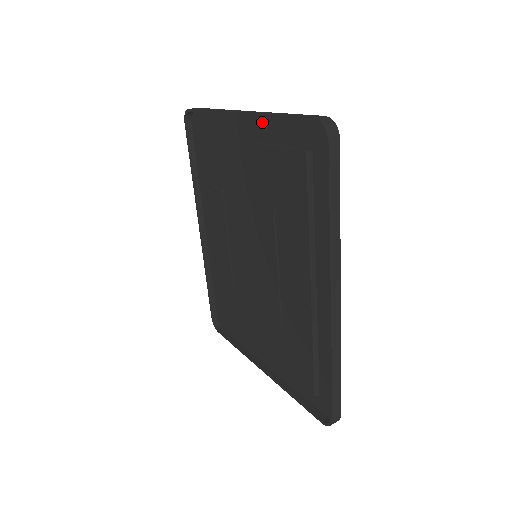
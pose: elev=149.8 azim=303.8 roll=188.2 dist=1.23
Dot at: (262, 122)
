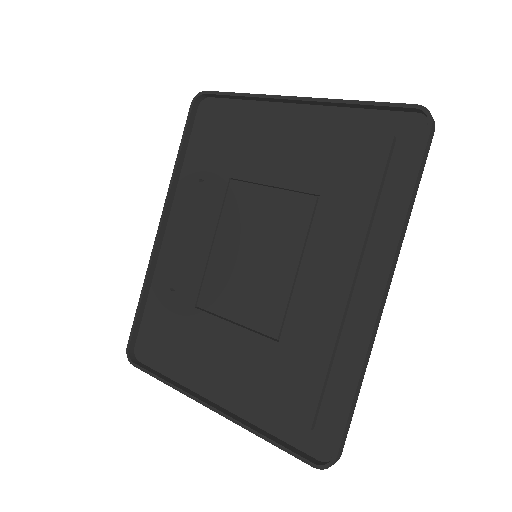
Dot at: (326, 110)
